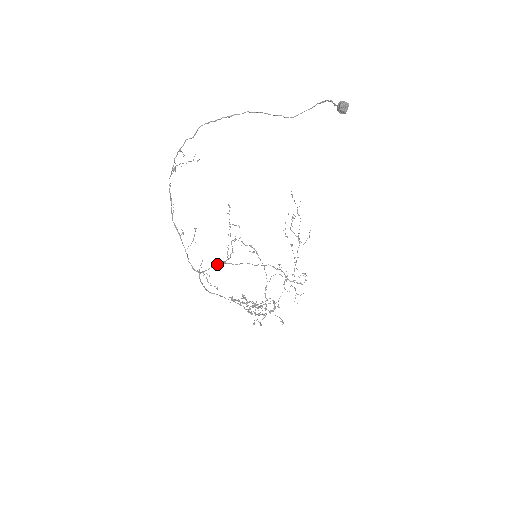
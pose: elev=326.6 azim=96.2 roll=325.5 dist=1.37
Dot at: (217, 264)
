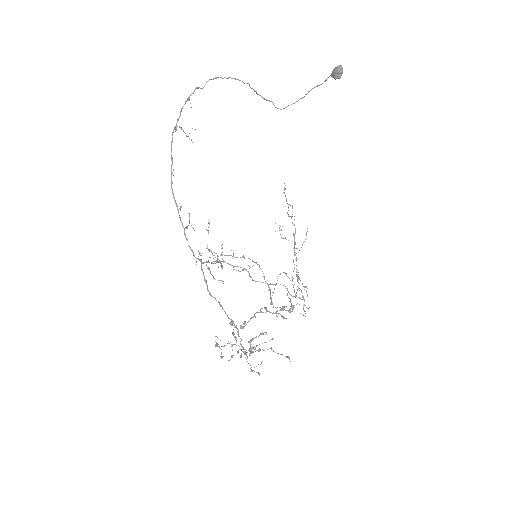
Dot at: occluded
